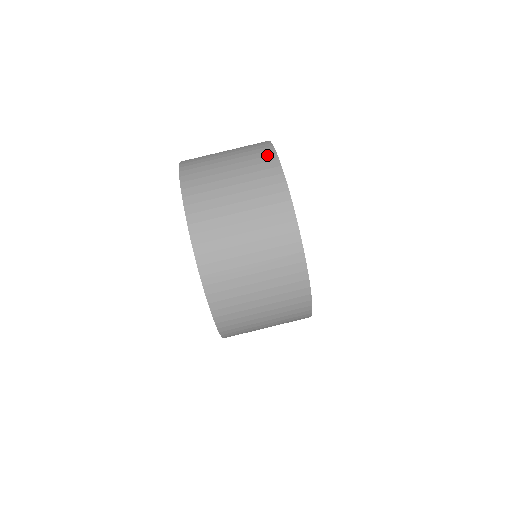
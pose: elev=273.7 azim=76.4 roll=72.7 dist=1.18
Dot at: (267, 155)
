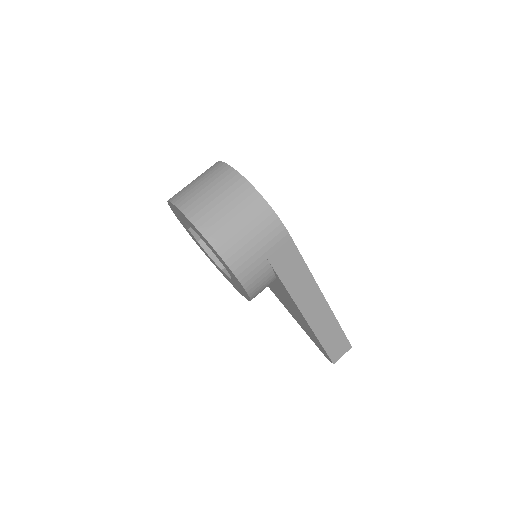
Dot at: occluded
